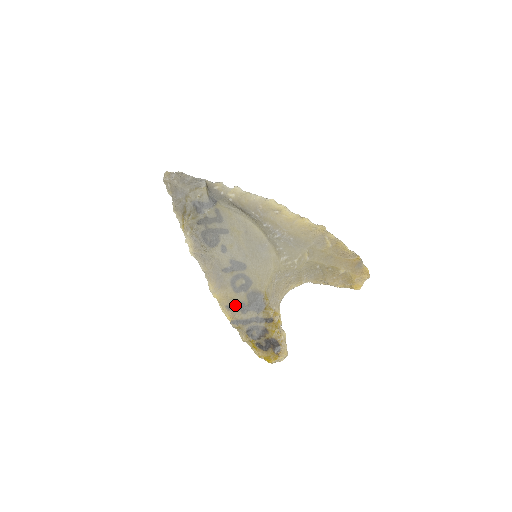
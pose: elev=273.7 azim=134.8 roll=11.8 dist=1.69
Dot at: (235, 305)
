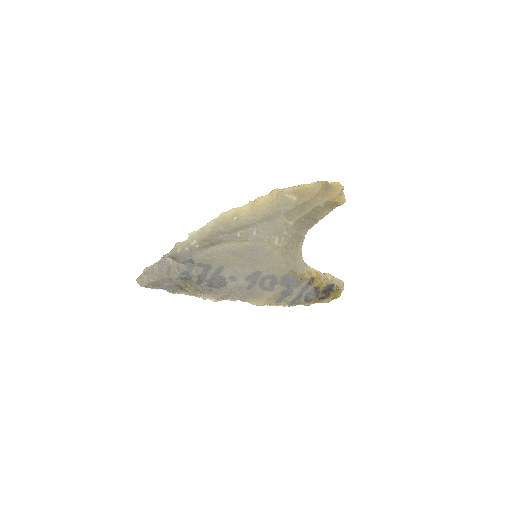
Dot at: (280, 297)
